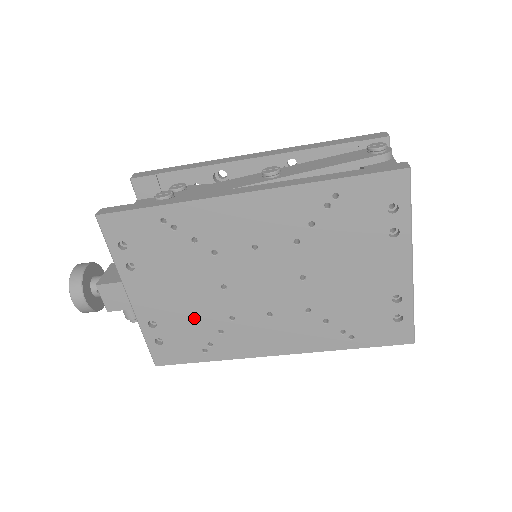
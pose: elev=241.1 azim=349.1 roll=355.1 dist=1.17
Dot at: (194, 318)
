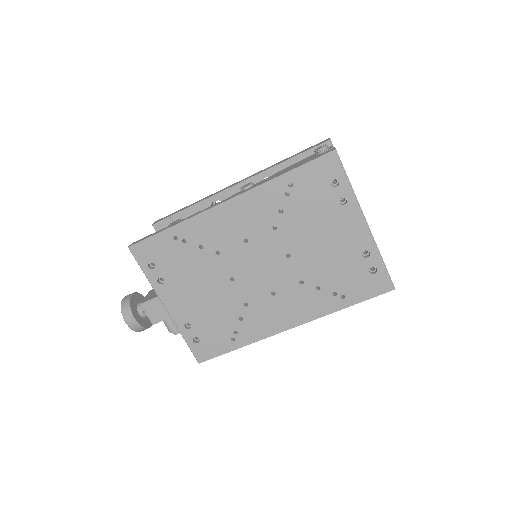
Dot at: (217, 312)
